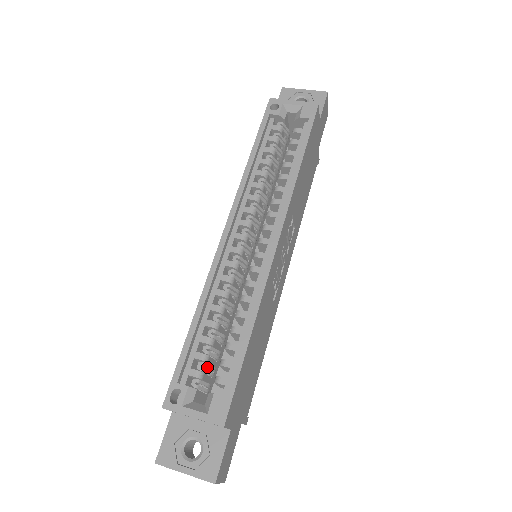
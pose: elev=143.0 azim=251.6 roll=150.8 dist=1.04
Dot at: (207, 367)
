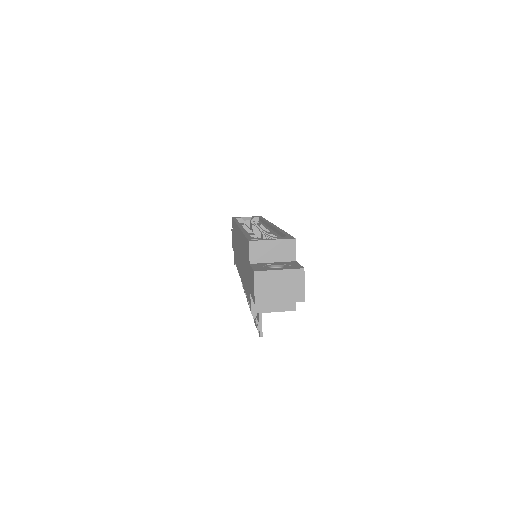
Dot at: occluded
